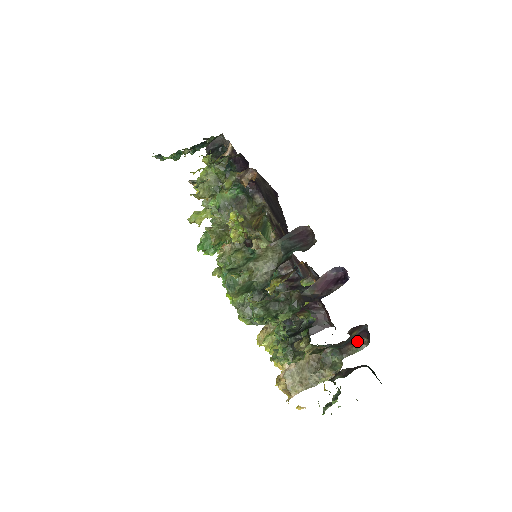
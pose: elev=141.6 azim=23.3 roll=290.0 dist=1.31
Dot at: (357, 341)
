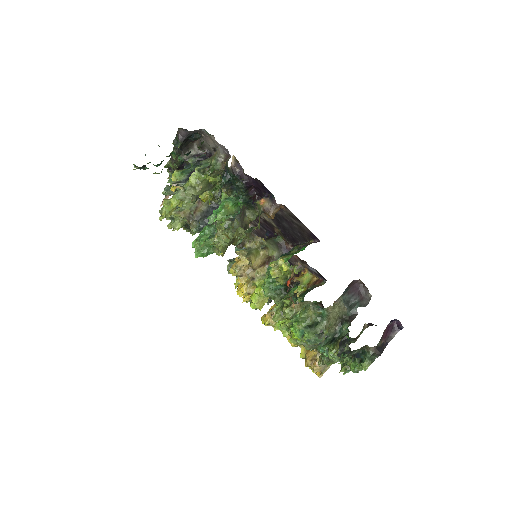
Dot at: (363, 329)
